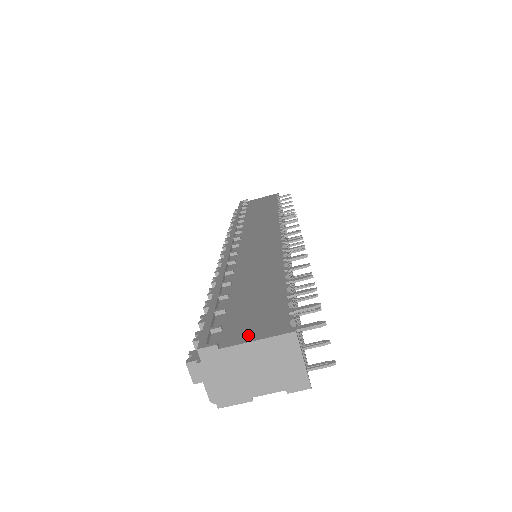
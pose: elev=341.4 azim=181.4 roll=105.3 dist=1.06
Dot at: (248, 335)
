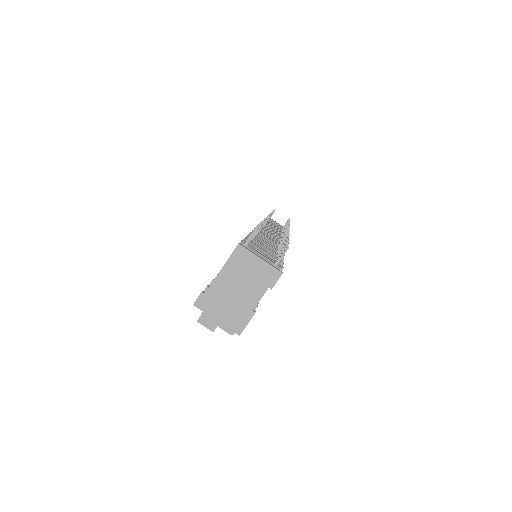
Dot at: (219, 273)
